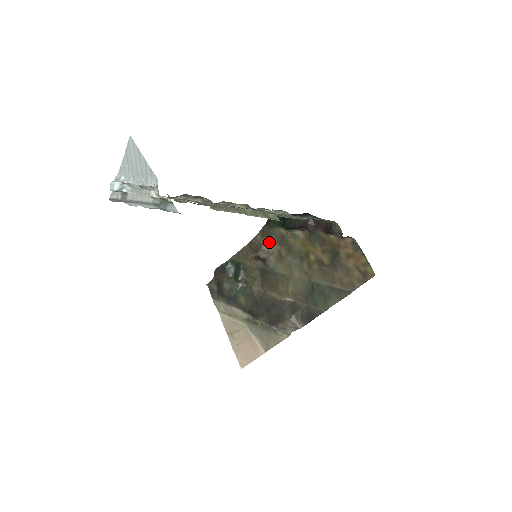
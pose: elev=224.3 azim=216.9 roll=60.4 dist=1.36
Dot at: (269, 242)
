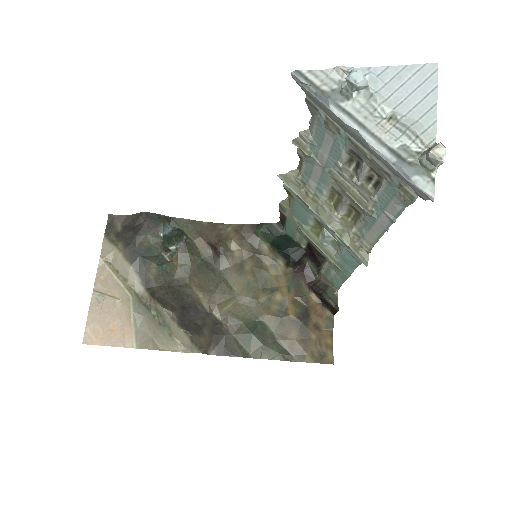
Dot at: (240, 244)
